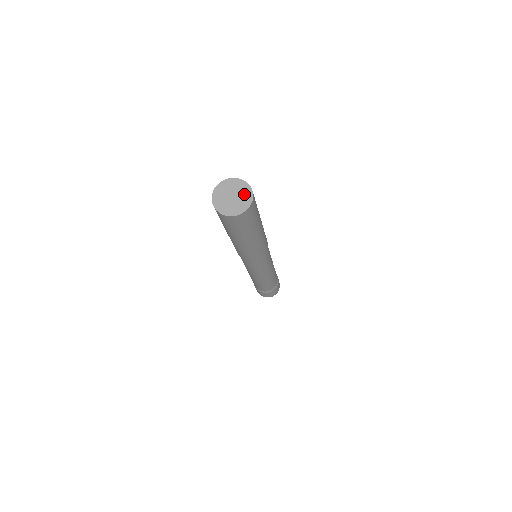
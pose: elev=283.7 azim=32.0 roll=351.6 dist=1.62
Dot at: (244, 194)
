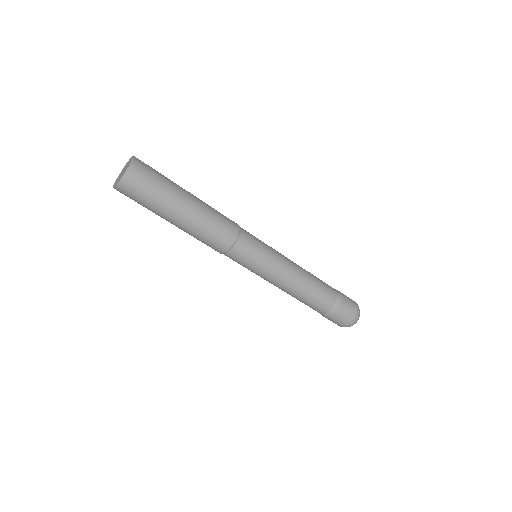
Dot at: (128, 163)
